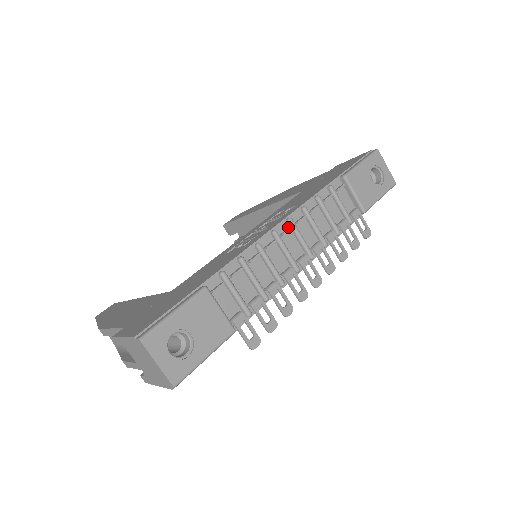
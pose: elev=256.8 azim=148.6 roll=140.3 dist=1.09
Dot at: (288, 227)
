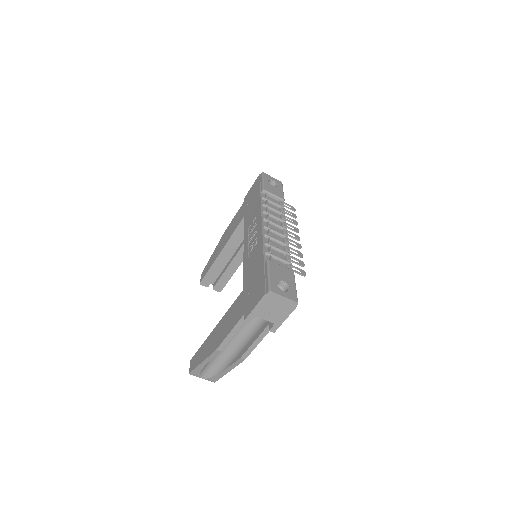
Dot at: (266, 223)
